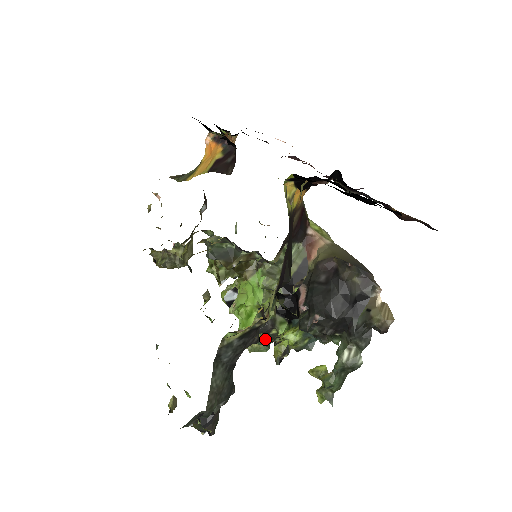
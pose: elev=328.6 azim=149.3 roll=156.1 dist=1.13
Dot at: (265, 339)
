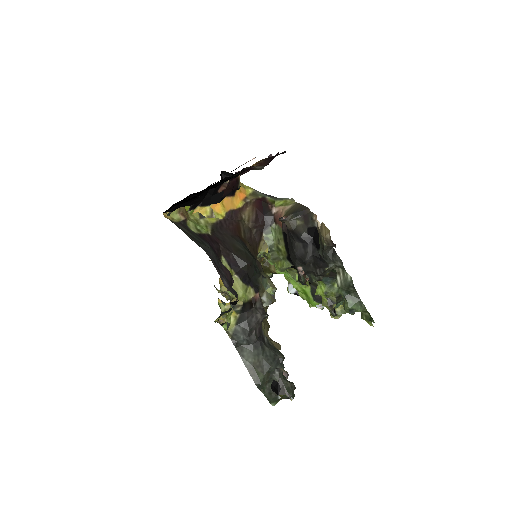
Dot at: occluded
